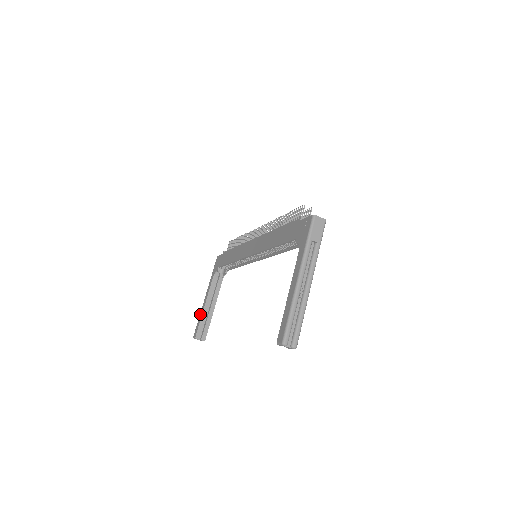
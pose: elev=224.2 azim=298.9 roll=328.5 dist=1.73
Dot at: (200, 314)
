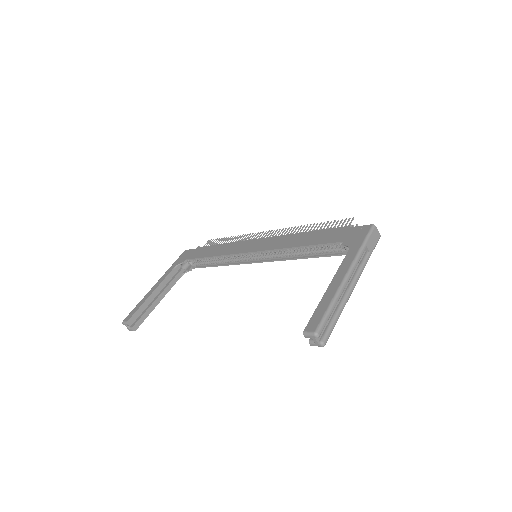
Dot at: (142, 299)
